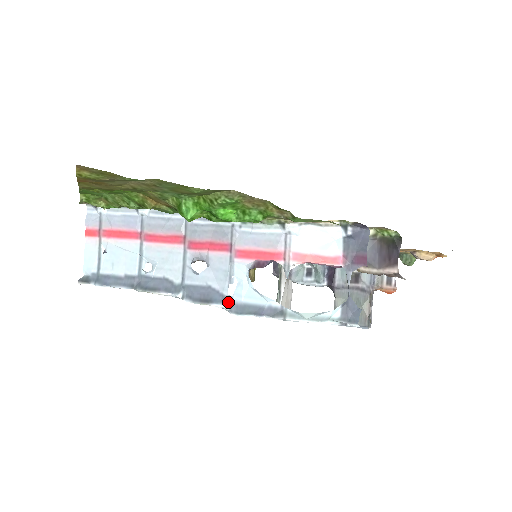
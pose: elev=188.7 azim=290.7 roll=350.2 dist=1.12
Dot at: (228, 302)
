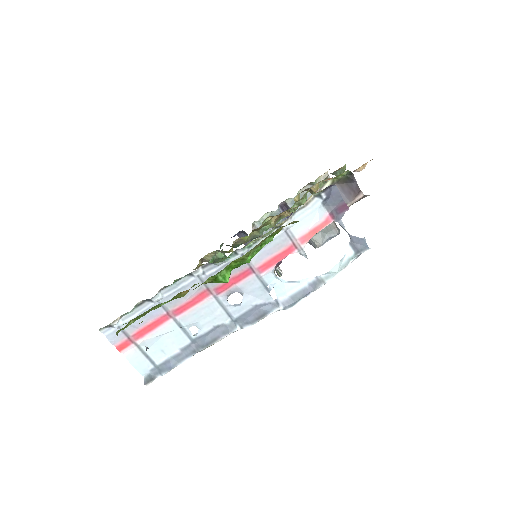
Dot at: (278, 304)
